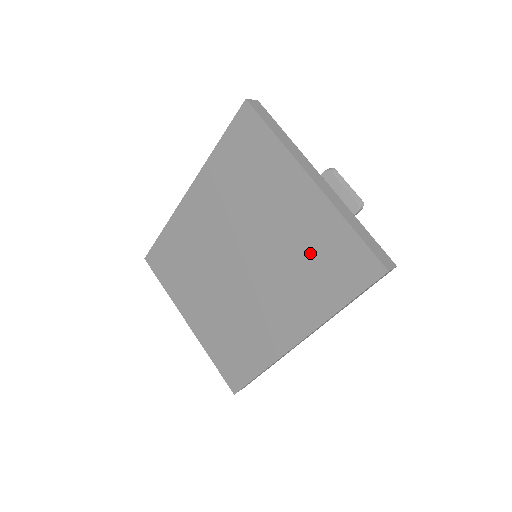
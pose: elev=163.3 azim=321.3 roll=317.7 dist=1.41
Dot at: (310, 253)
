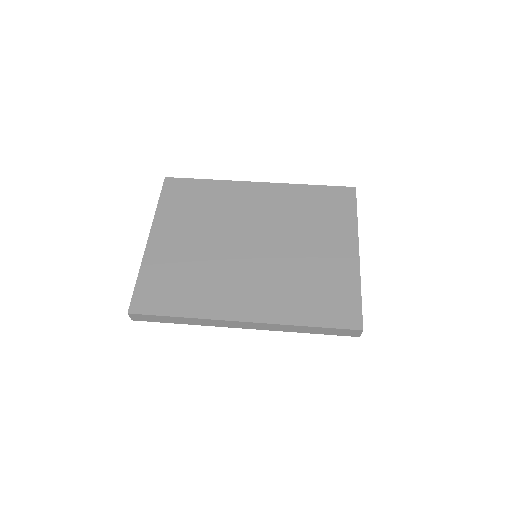
Dot at: (317, 281)
